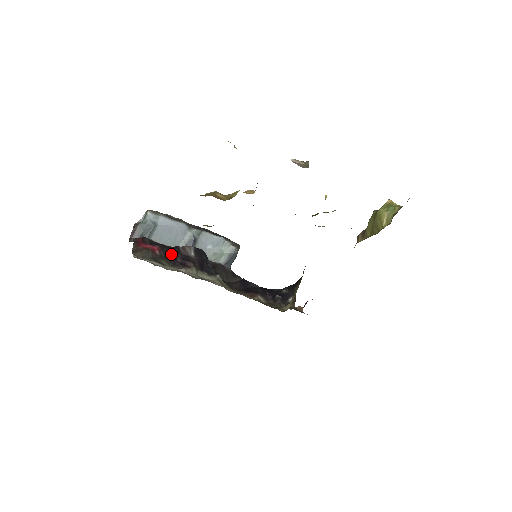
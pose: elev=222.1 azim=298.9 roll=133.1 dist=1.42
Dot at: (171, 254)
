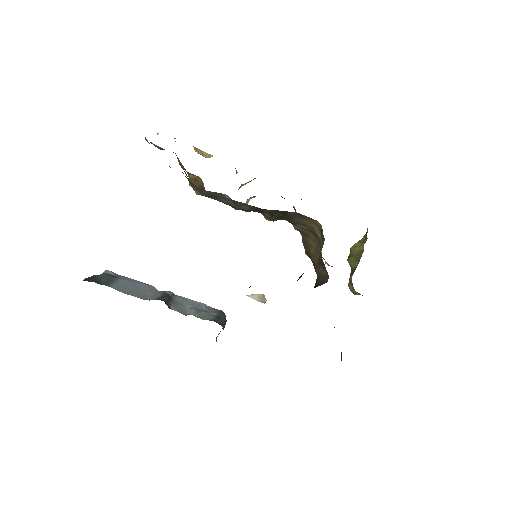
Dot at: occluded
